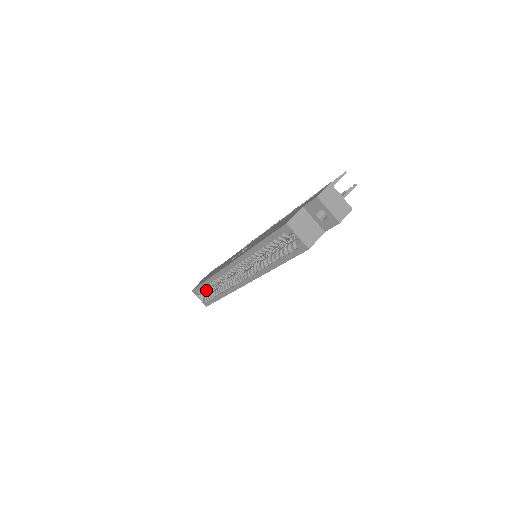
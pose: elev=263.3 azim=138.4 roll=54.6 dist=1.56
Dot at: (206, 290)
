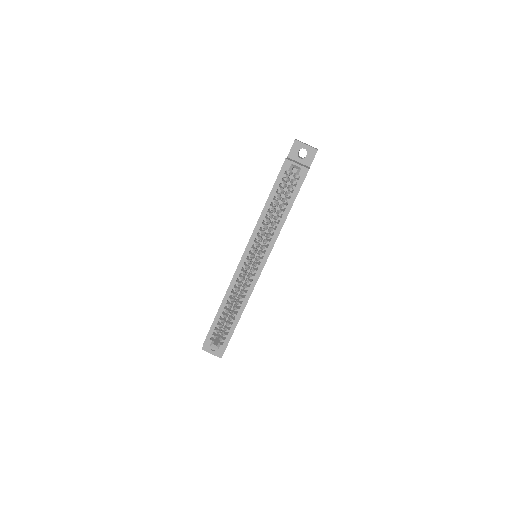
Dot at: occluded
